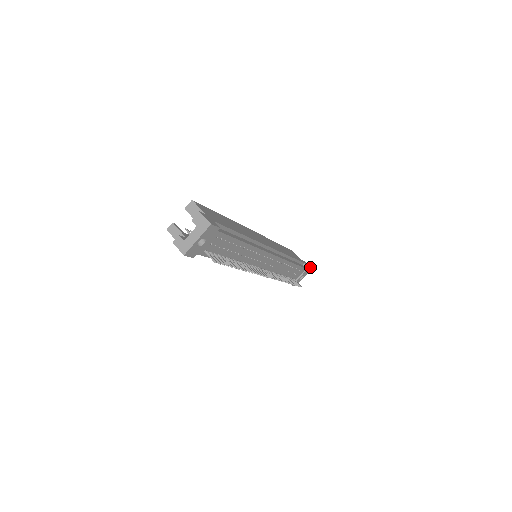
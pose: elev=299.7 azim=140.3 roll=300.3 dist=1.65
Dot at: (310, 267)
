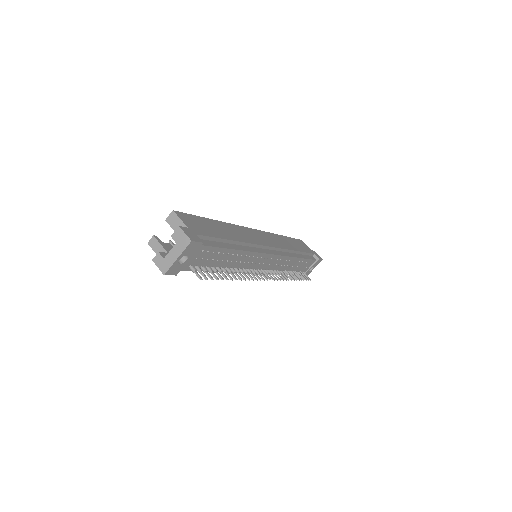
Dot at: occluded
